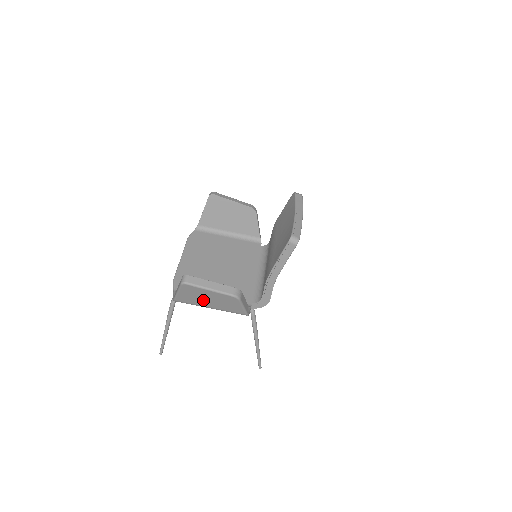
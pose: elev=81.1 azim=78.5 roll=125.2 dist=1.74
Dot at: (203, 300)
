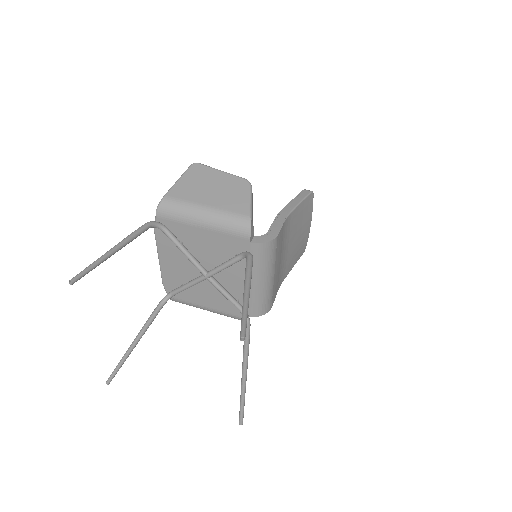
Dot at: (203, 191)
